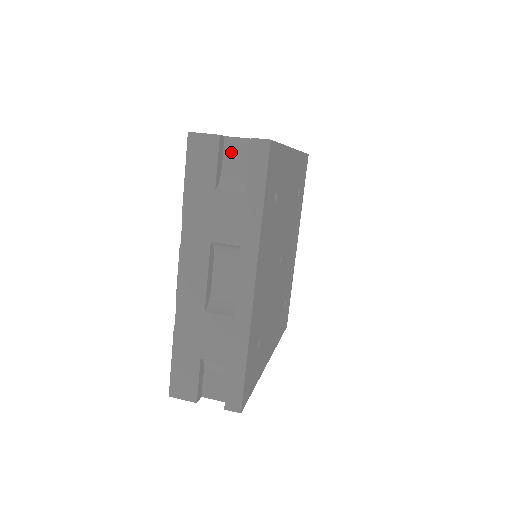
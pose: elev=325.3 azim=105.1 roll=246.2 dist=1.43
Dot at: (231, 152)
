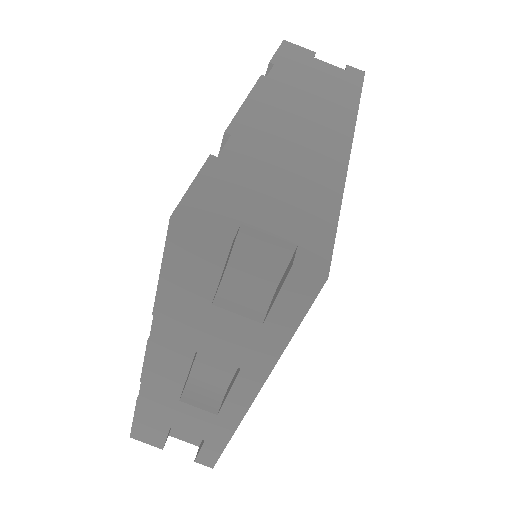
Dot at: (248, 249)
